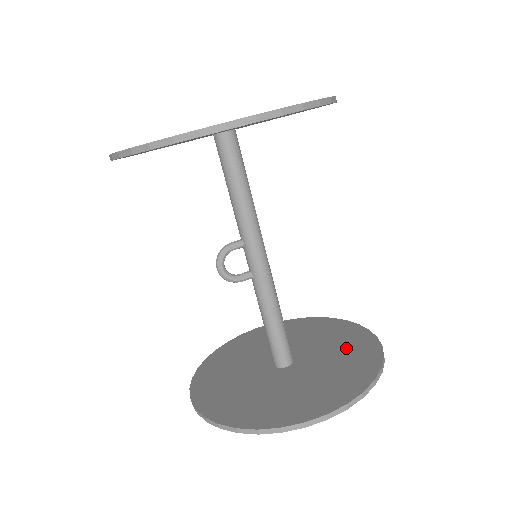
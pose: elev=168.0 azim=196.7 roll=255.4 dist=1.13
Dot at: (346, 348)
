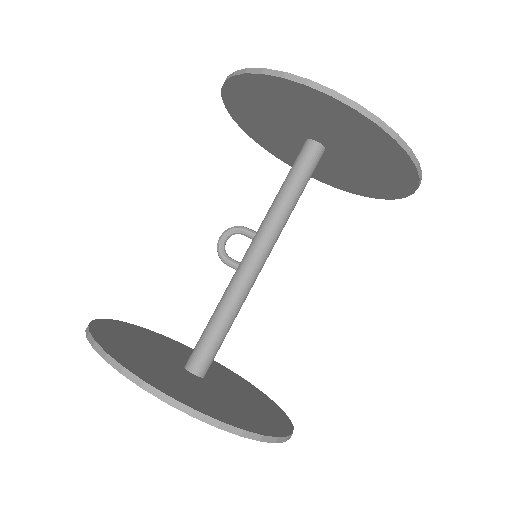
Dot at: (250, 412)
